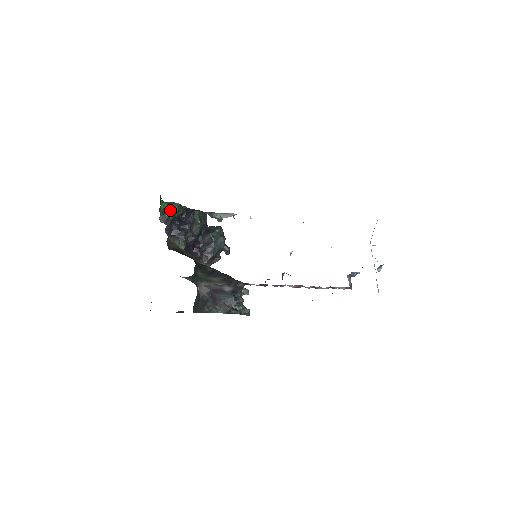
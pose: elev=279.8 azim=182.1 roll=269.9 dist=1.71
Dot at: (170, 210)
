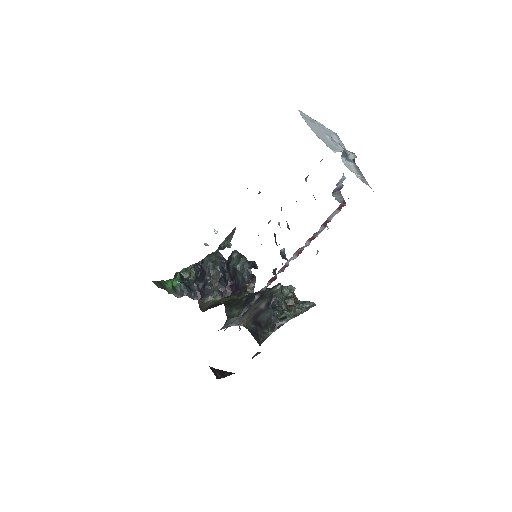
Dot at: (178, 282)
